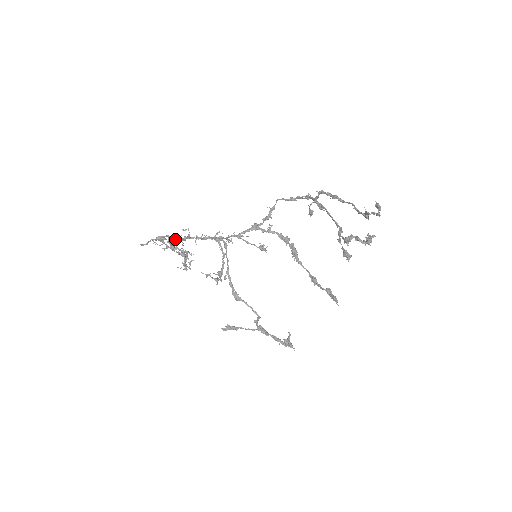
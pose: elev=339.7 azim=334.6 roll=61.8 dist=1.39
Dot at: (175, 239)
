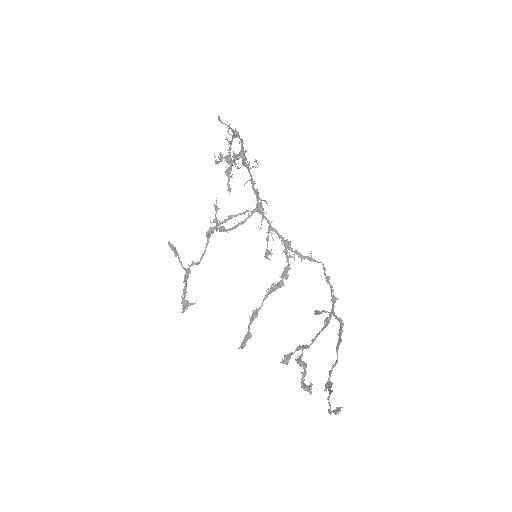
Dot at: (241, 155)
